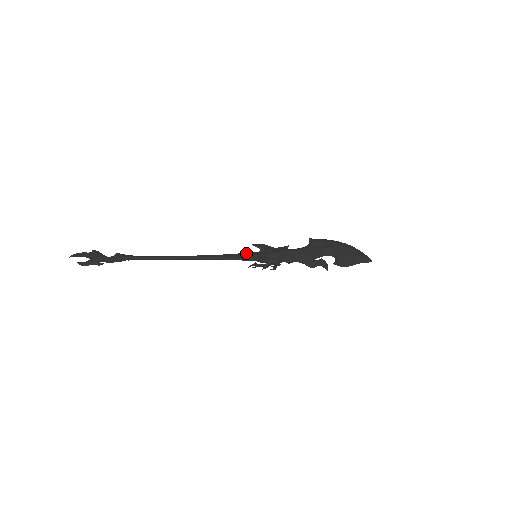
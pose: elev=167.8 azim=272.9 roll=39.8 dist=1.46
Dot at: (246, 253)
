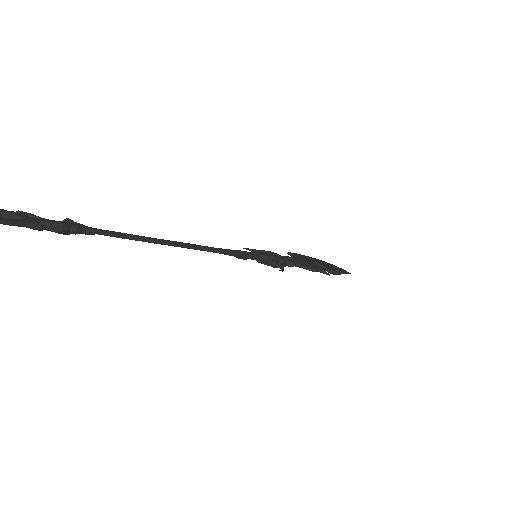
Dot at: occluded
